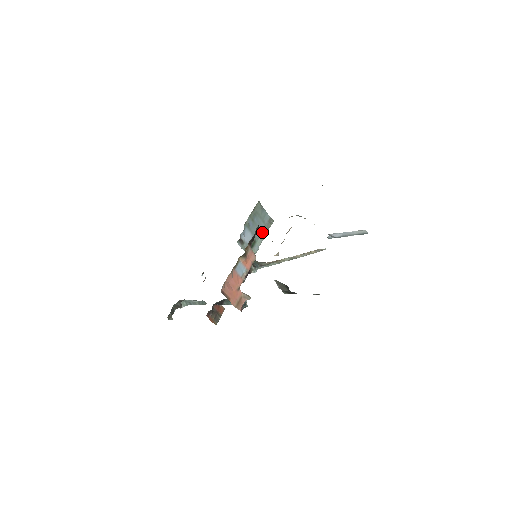
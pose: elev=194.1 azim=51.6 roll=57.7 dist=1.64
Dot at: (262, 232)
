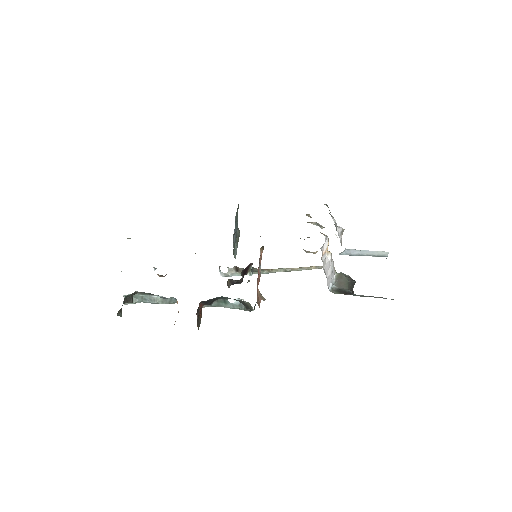
Dot at: (236, 238)
